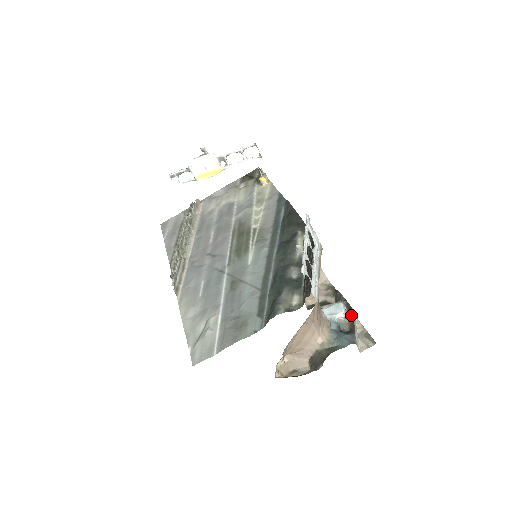
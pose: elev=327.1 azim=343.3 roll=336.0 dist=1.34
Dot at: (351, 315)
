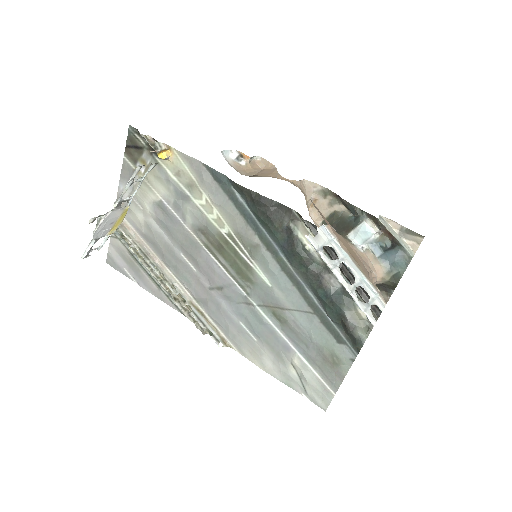
Dot at: (383, 228)
